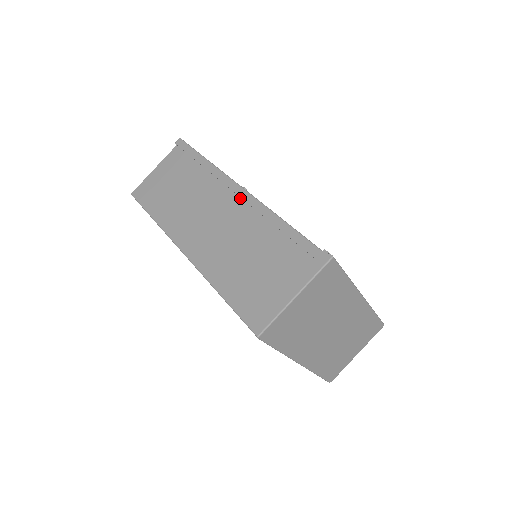
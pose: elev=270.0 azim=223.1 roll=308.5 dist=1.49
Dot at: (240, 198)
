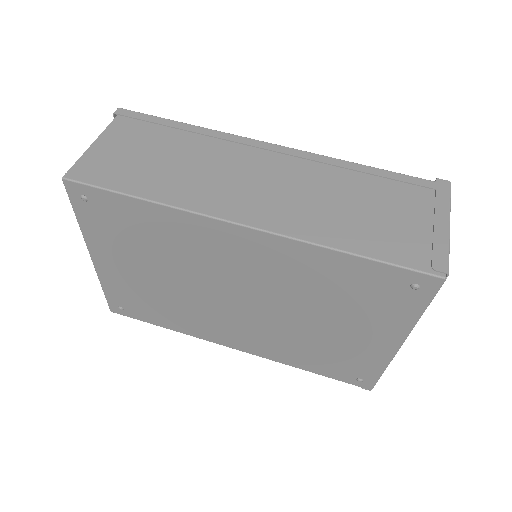
Dot at: (282, 155)
